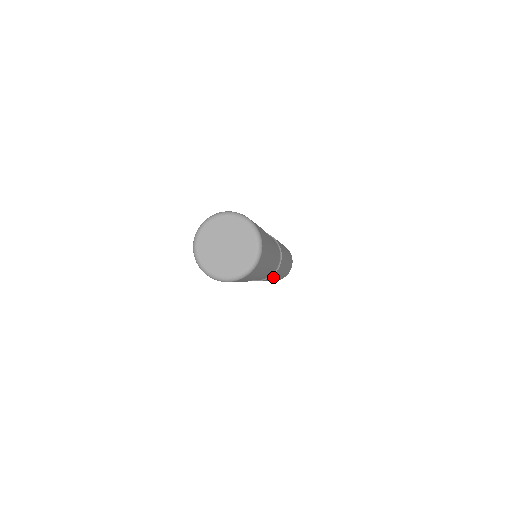
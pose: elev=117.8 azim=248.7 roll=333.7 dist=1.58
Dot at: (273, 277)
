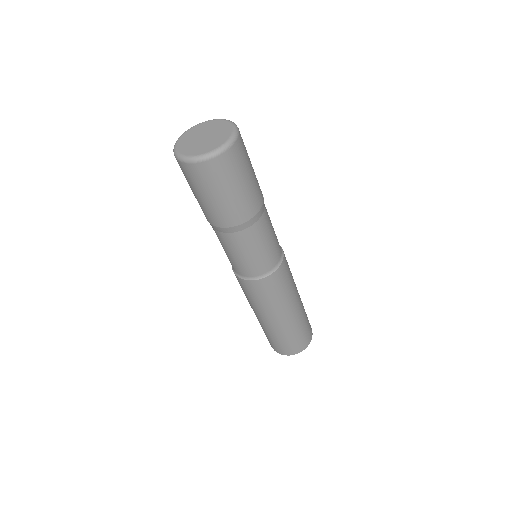
Dot at: (268, 296)
